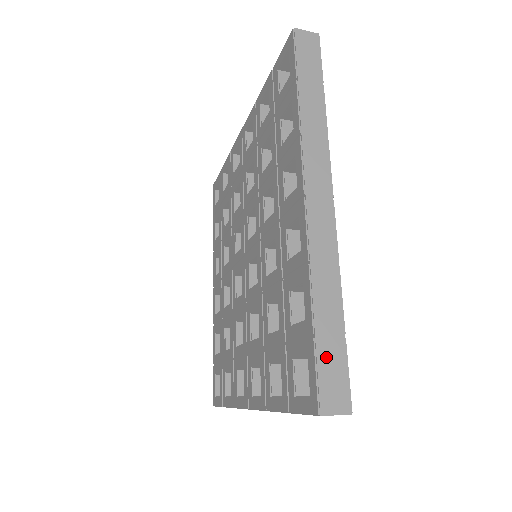
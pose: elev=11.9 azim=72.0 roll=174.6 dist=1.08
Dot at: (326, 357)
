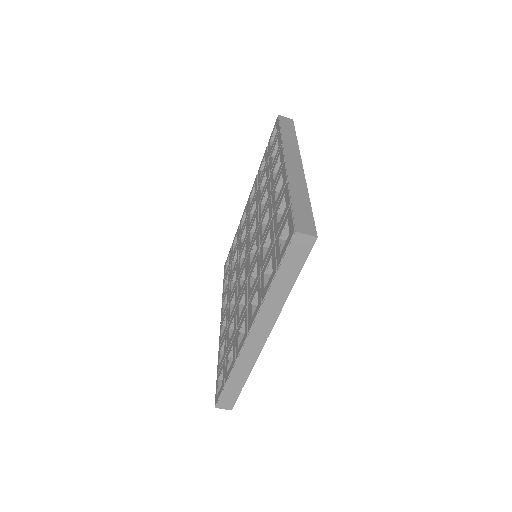
Dot at: (299, 213)
